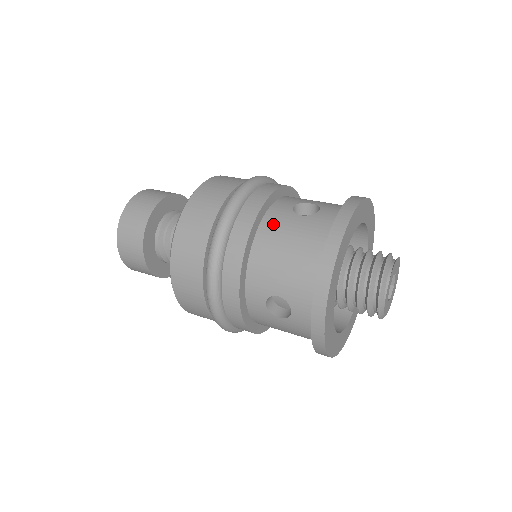
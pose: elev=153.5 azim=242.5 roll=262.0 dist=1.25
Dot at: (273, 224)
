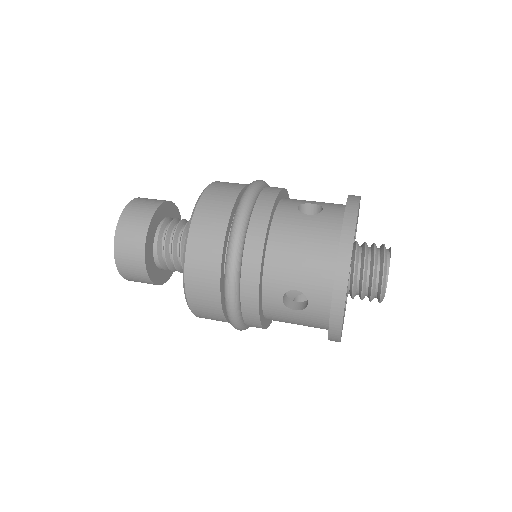
Dot at: (284, 224)
